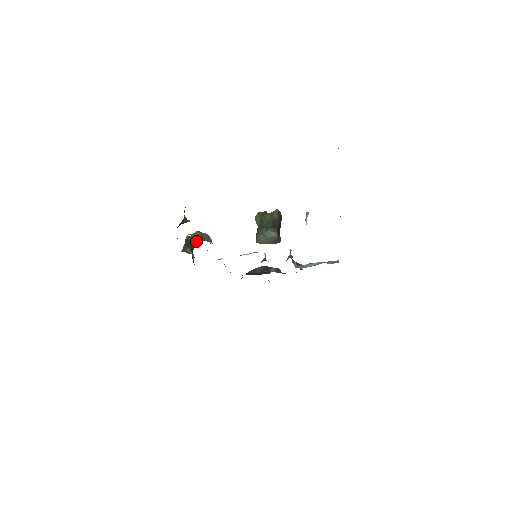
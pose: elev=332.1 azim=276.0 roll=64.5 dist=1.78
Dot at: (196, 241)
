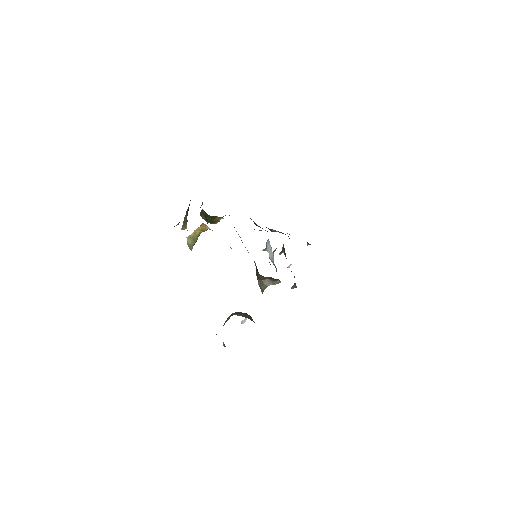
Dot at: (196, 240)
